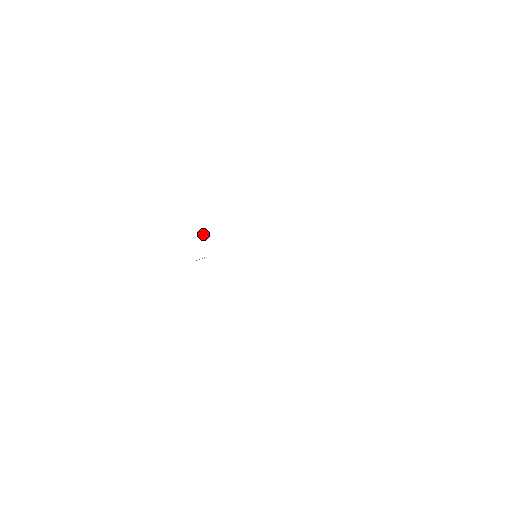
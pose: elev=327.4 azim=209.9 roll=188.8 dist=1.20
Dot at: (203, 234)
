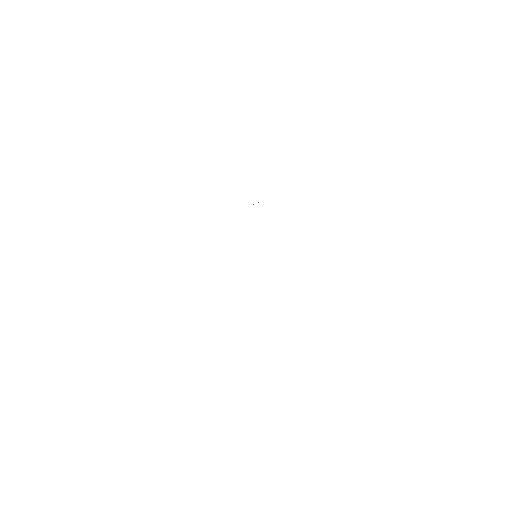
Dot at: occluded
